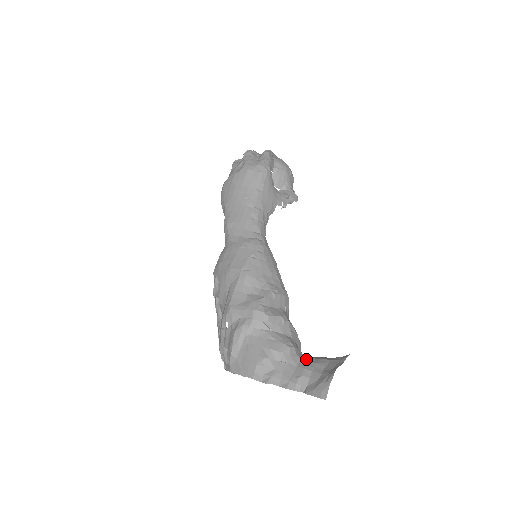
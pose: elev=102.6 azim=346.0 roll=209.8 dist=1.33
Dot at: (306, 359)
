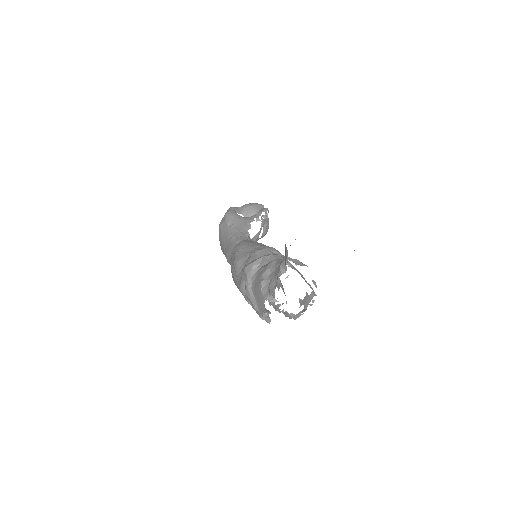
Dot at: occluded
